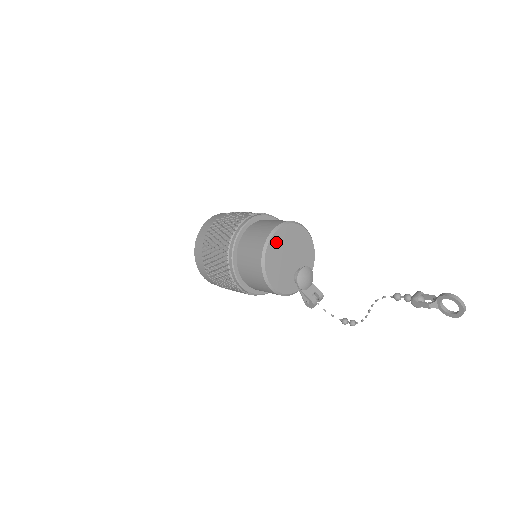
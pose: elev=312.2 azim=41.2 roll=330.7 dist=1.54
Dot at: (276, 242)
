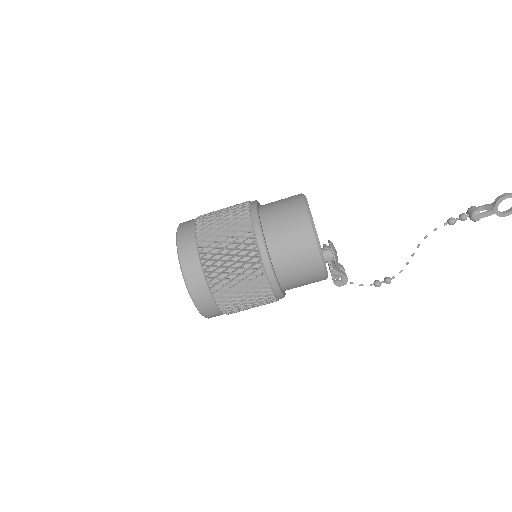
Dot at: occluded
